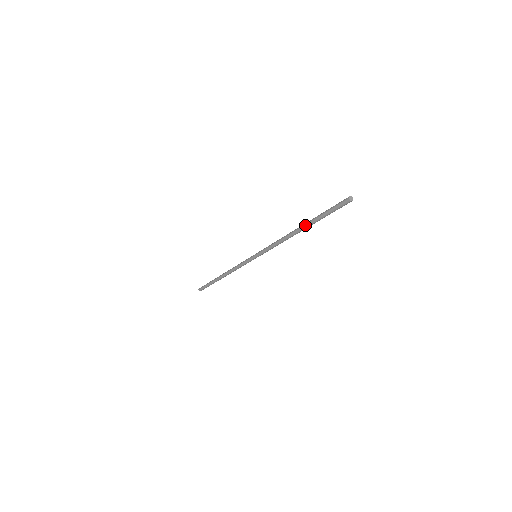
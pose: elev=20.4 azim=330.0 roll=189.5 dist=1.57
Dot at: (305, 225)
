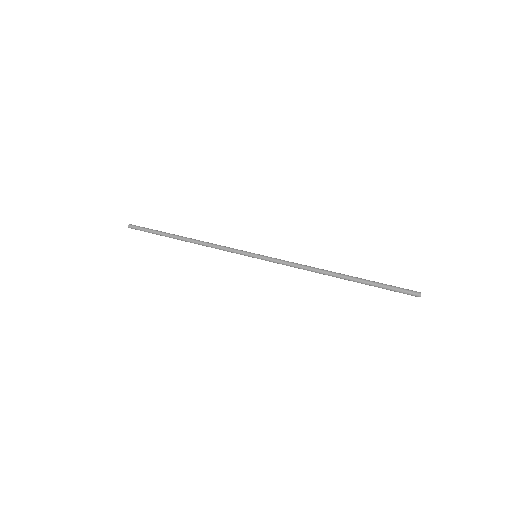
Dot at: occluded
